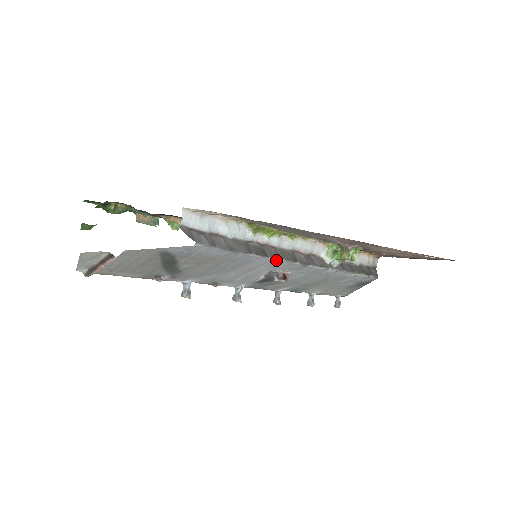
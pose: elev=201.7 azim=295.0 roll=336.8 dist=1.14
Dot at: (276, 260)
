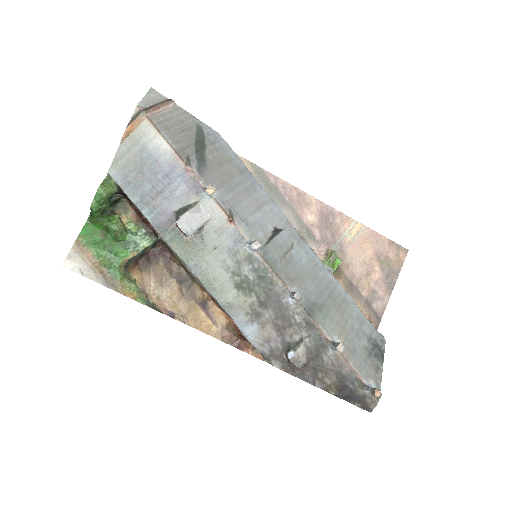
Dot at: (275, 205)
